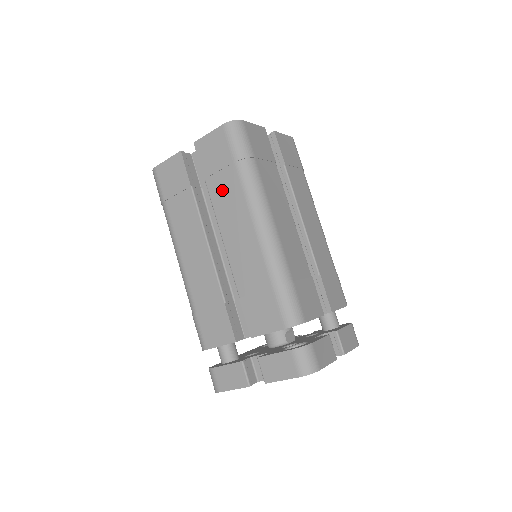
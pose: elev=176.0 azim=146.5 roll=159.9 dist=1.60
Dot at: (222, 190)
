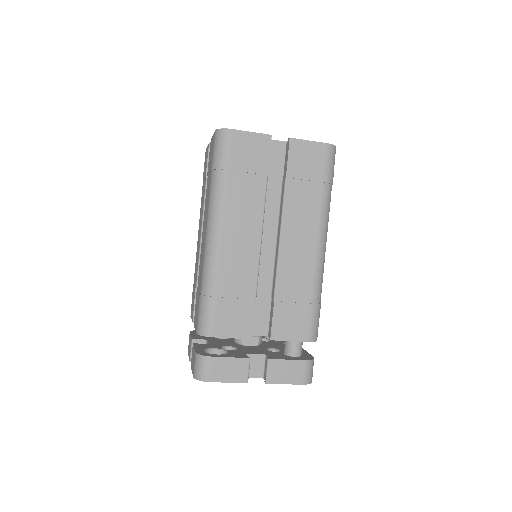
Dot at: (207, 191)
